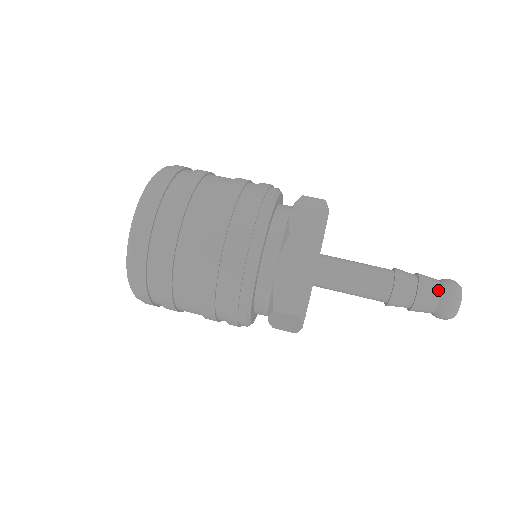
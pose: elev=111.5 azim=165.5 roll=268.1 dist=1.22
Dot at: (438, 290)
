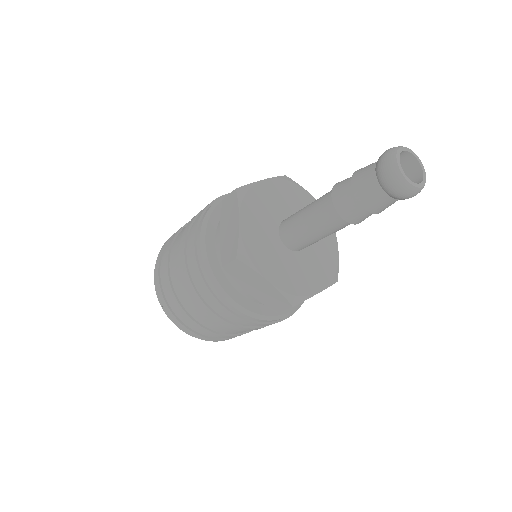
Dot at: (375, 184)
